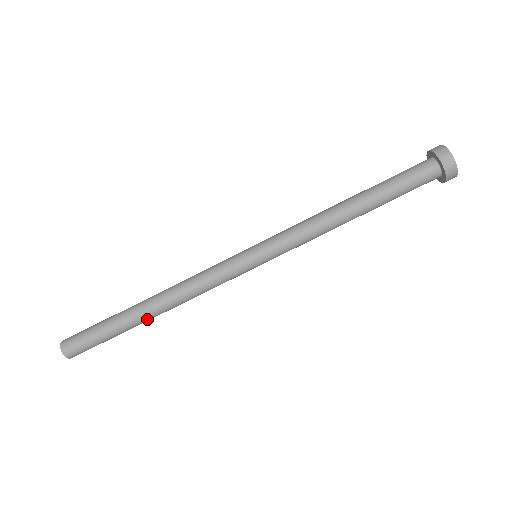
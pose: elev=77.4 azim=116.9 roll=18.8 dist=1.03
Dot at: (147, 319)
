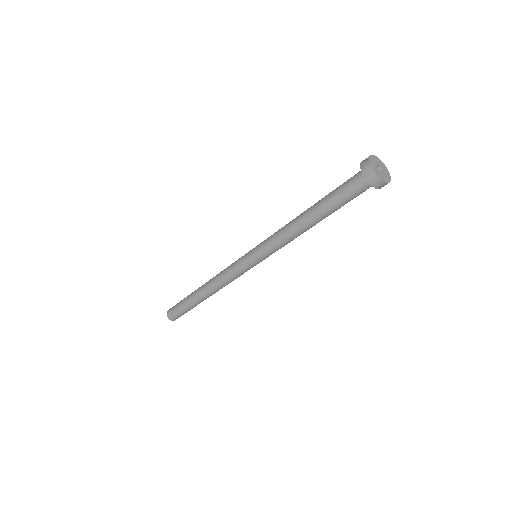
Dot at: occluded
